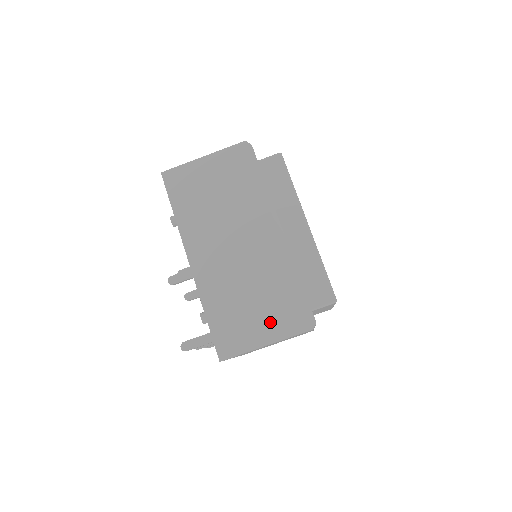
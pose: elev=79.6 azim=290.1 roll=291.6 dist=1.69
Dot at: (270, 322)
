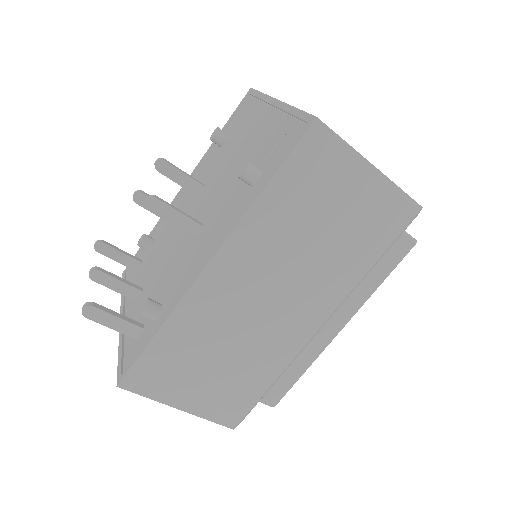
Dot at: (209, 394)
